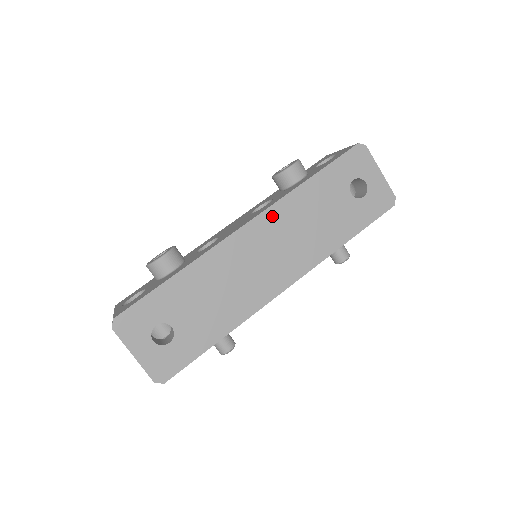
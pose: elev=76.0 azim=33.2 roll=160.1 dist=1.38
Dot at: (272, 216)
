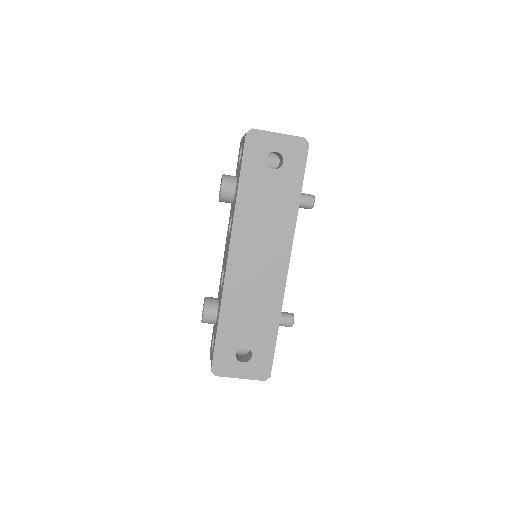
Dot at: (238, 235)
